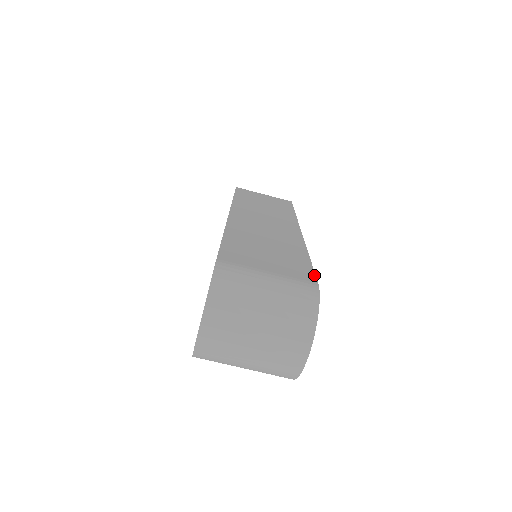
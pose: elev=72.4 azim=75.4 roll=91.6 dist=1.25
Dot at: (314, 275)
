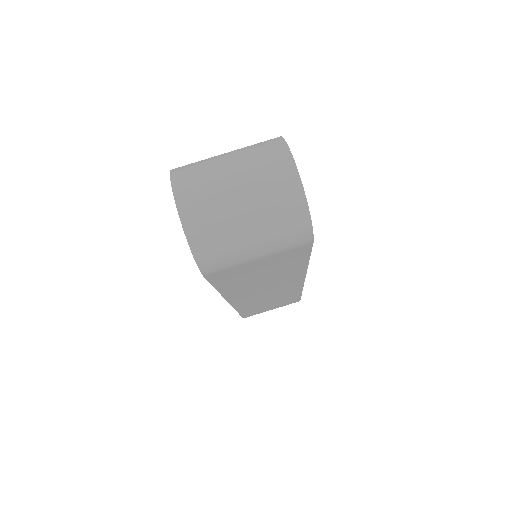
Dot at: occluded
